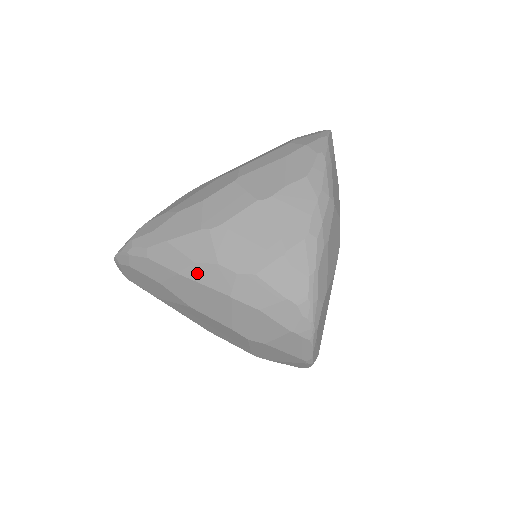
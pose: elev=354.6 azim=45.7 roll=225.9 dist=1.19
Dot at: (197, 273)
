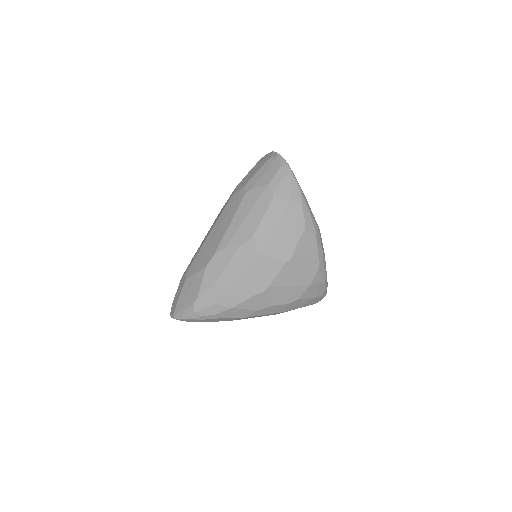
Dot at: (260, 313)
